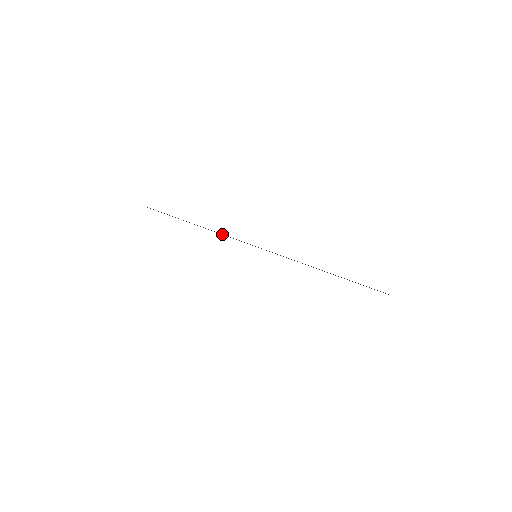
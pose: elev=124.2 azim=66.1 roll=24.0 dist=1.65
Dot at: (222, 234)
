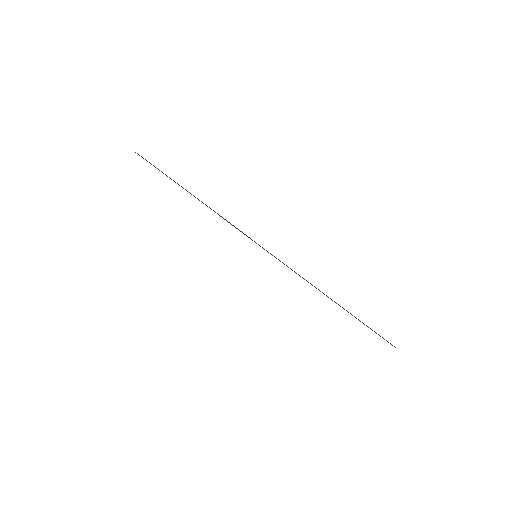
Dot at: (222, 217)
